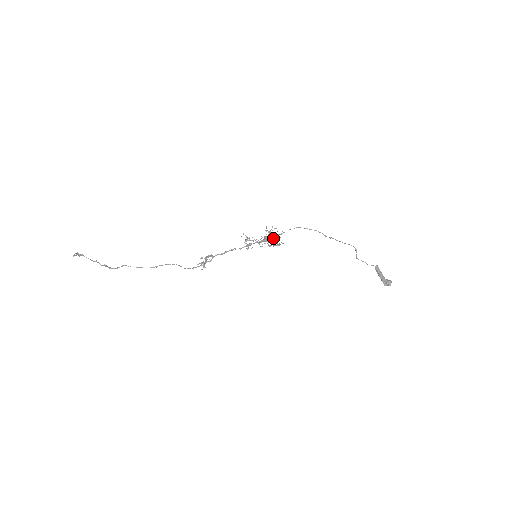
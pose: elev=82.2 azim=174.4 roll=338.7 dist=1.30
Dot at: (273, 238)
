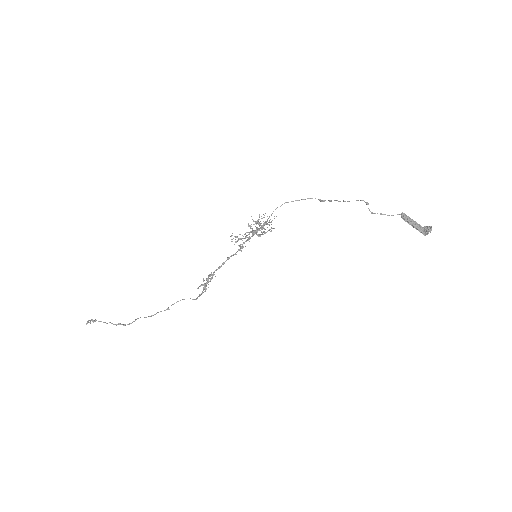
Dot at: (262, 226)
